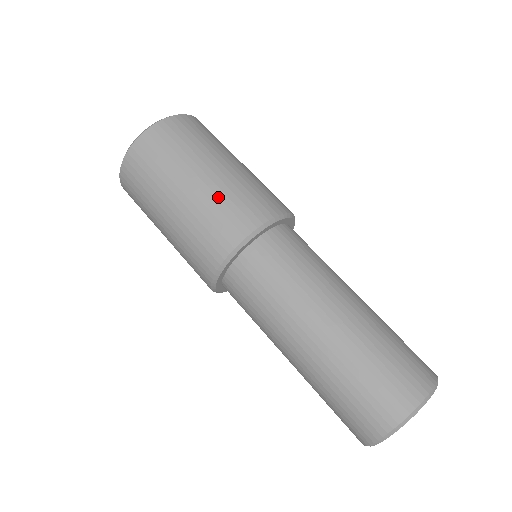
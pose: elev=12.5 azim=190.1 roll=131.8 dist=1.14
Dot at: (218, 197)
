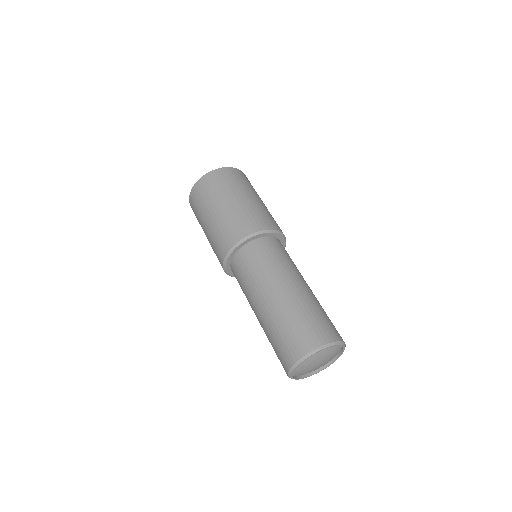
Dot at: (244, 210)
